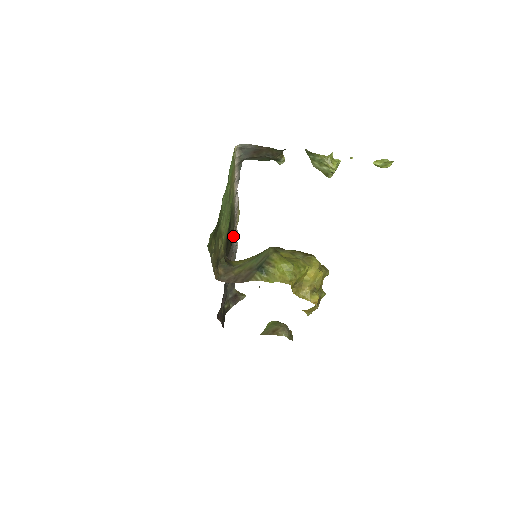
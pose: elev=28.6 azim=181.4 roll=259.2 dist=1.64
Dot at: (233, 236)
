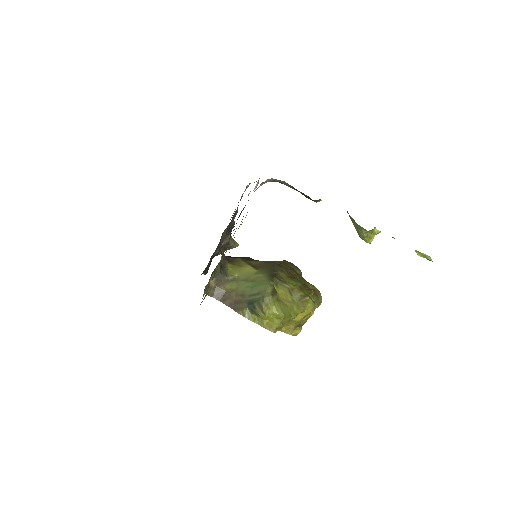
Dot at: occluded
